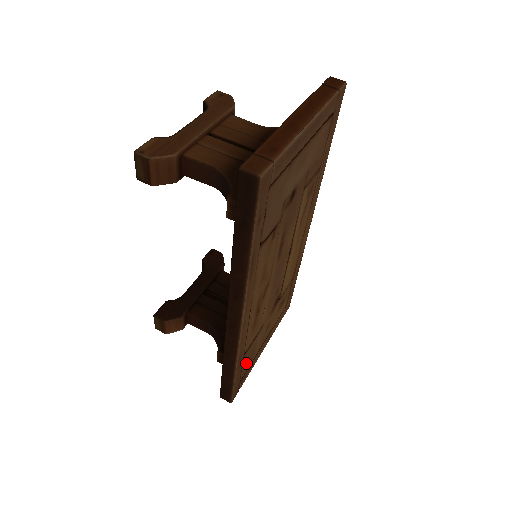
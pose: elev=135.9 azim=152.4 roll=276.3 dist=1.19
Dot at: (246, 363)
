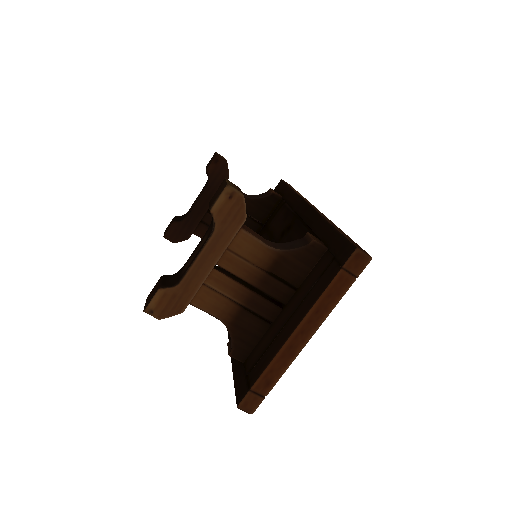
Dot at: occluded
